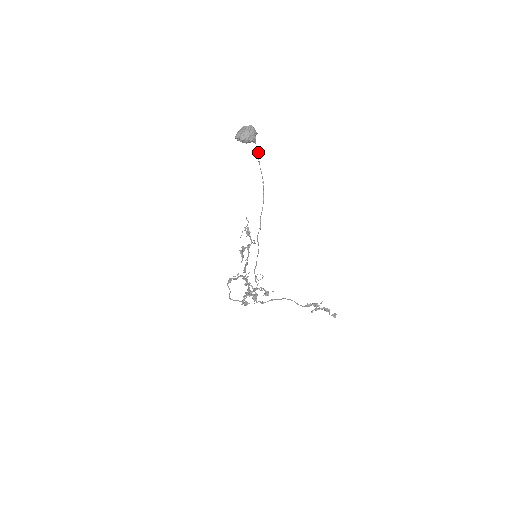
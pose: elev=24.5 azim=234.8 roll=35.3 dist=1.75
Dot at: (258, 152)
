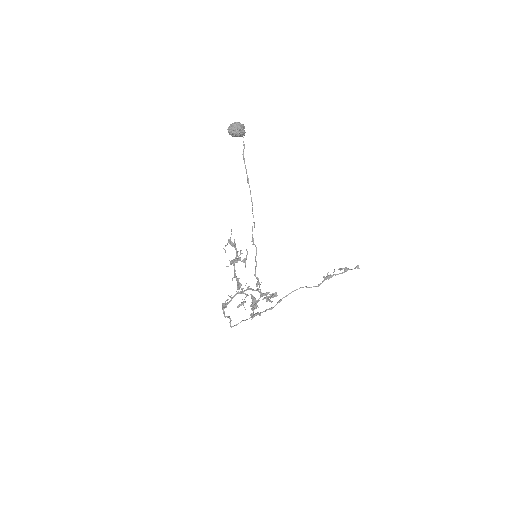
Dot at: (244, 148)
